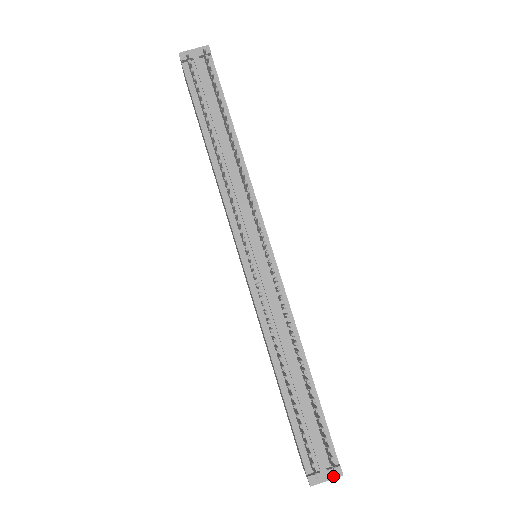
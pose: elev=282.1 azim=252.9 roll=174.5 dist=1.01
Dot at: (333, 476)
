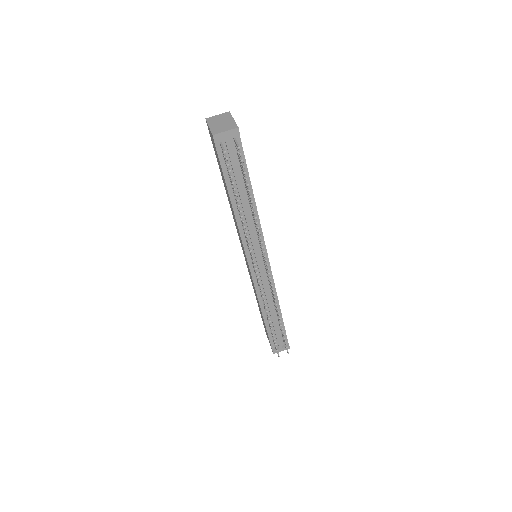
Dot at: (285, 349)
